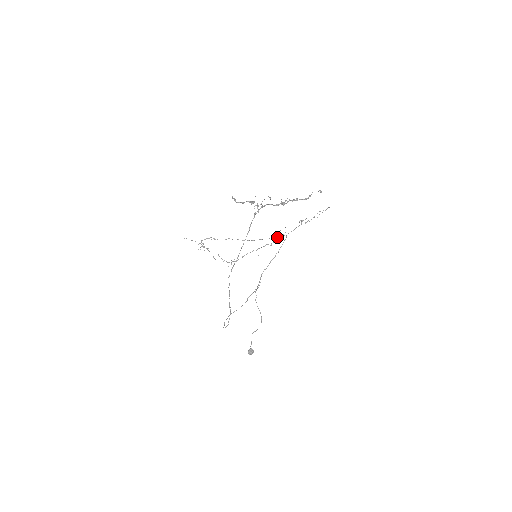
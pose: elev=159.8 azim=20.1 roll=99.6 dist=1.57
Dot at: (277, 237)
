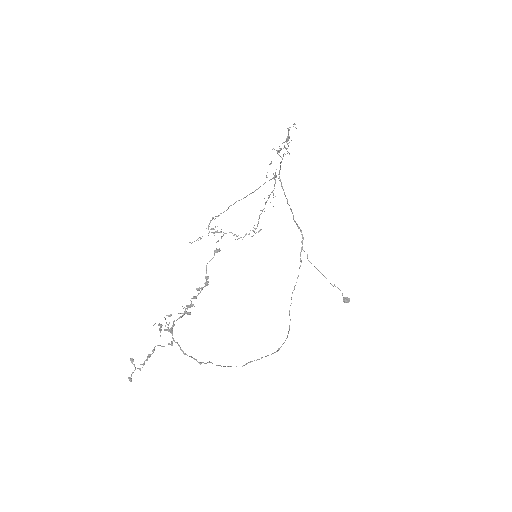
Dot at: (273, 178)
